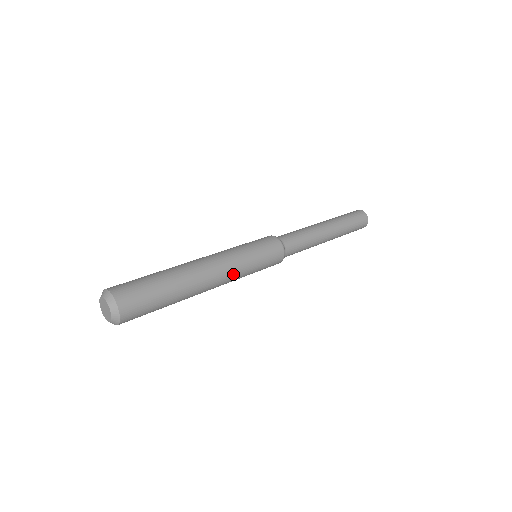
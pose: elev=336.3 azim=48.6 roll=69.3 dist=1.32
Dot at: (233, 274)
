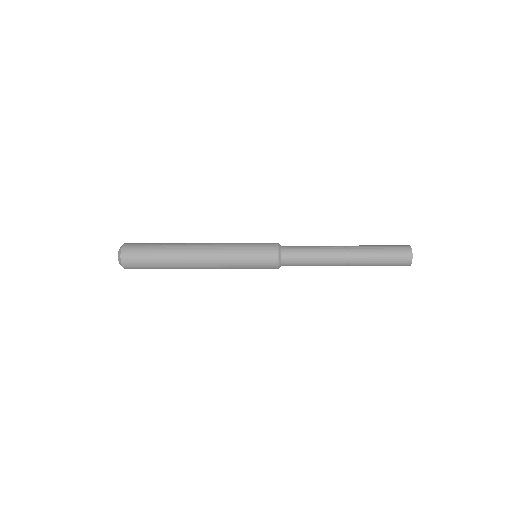
Dot at: (219, 261)
